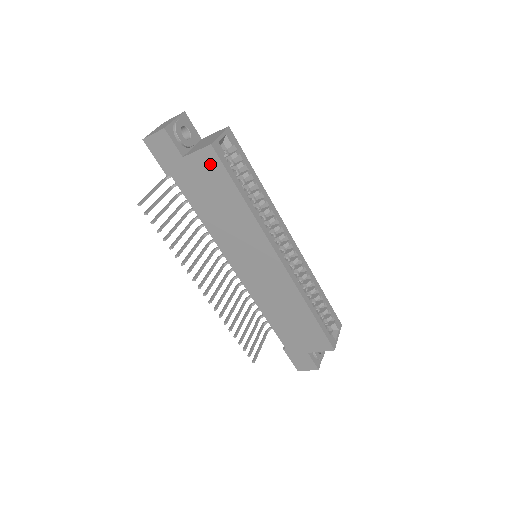
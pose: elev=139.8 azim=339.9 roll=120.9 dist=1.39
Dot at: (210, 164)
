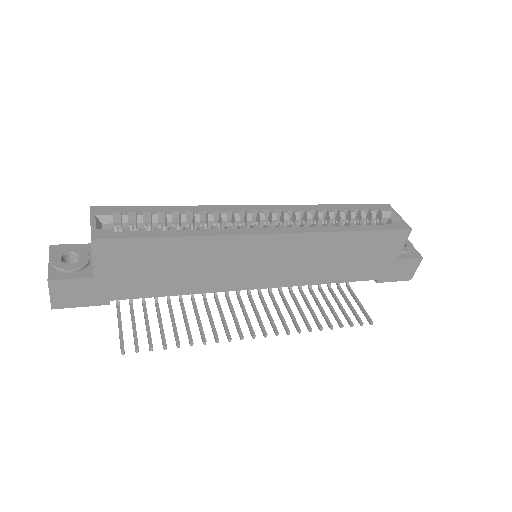
Dot at: (116, 253)
